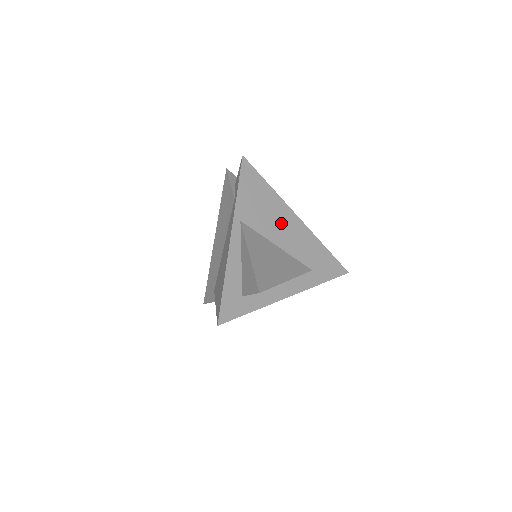
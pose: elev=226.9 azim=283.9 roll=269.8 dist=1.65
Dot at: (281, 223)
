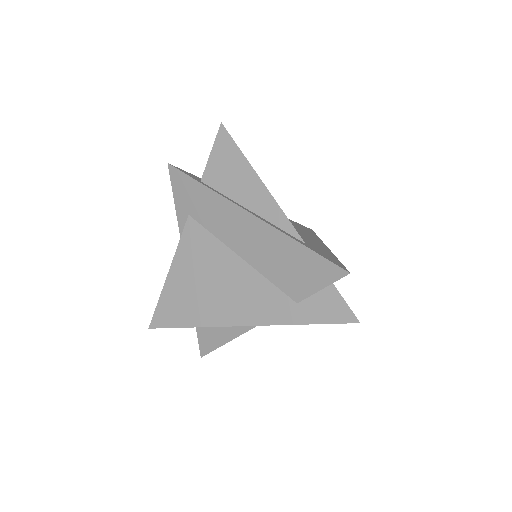
Dot at: occluded
